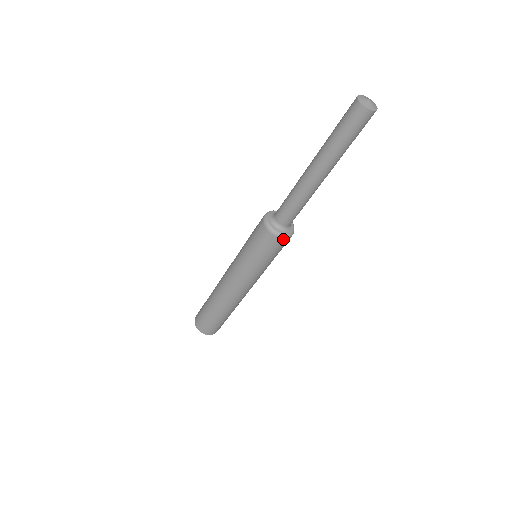
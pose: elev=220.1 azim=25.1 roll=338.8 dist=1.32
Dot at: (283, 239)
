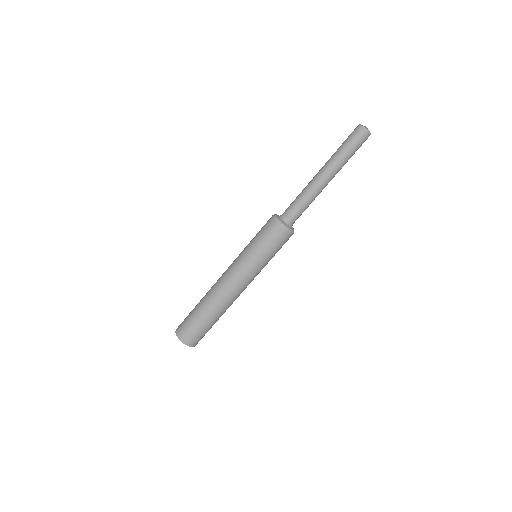
Dot at: (292, 234)
